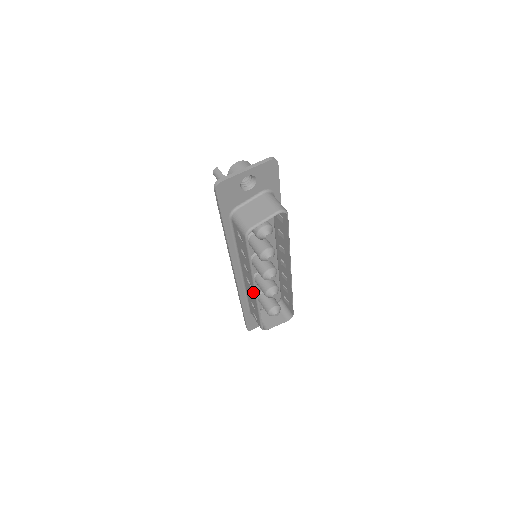
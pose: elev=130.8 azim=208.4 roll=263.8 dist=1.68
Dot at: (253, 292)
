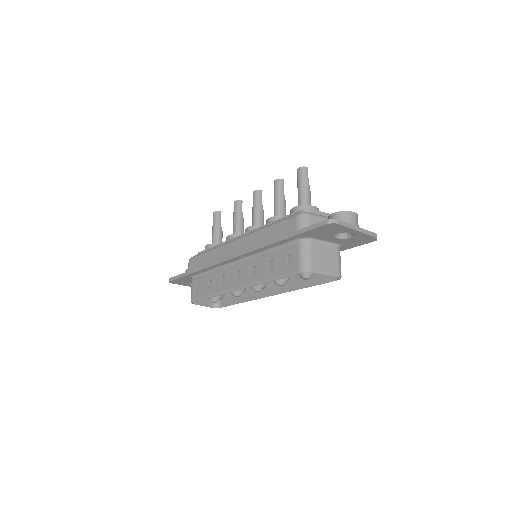
Dot at: (232, 286)
